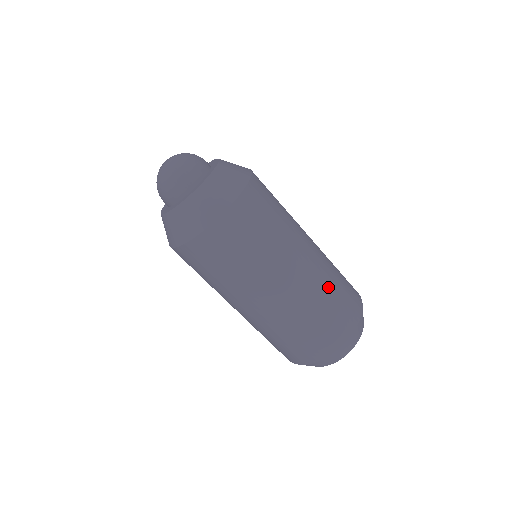
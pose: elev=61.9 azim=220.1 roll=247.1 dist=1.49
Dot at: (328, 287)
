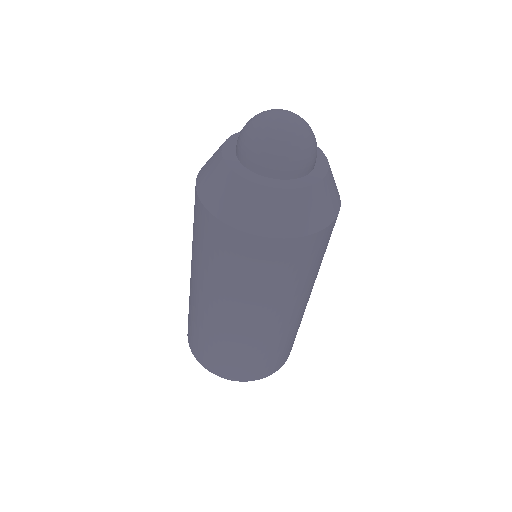
Dot at: (300, 323)
